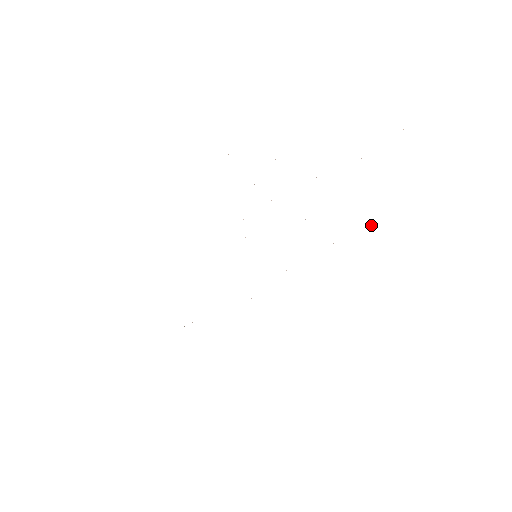
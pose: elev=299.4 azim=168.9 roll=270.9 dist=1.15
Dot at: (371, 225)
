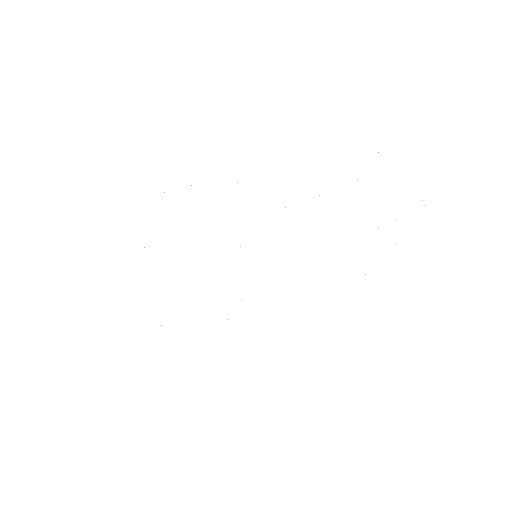
Dot at: occluded
